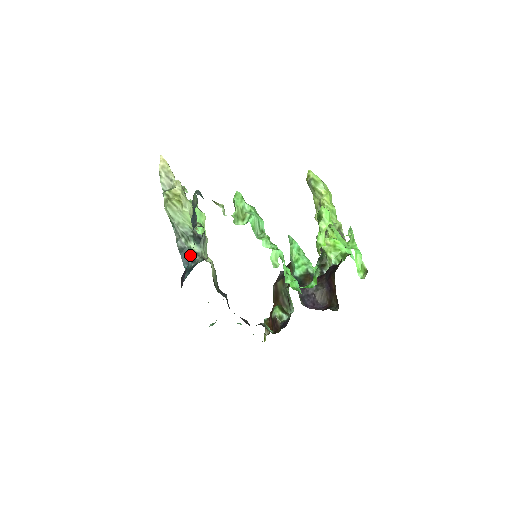
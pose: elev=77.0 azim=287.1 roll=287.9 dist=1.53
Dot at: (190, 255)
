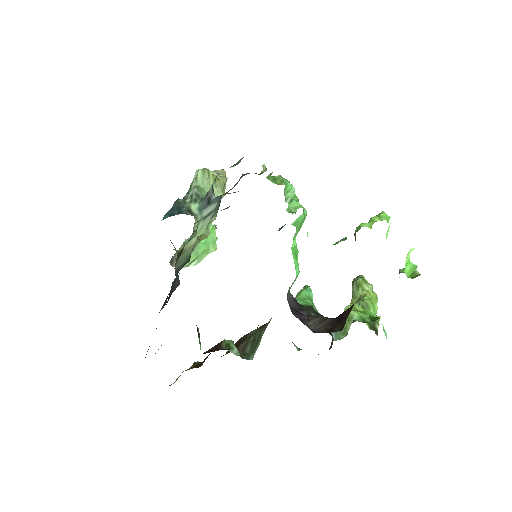
Dot at: (182, 211)
